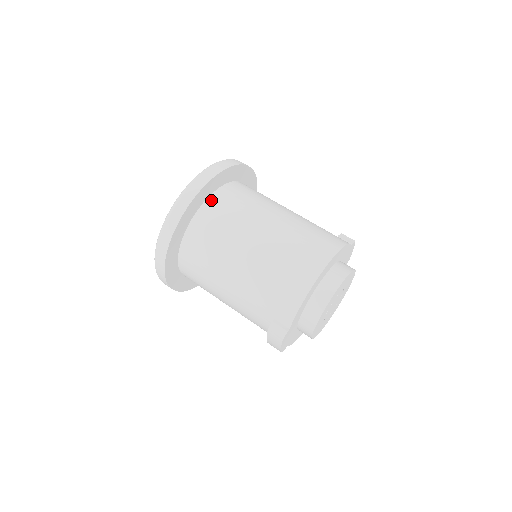
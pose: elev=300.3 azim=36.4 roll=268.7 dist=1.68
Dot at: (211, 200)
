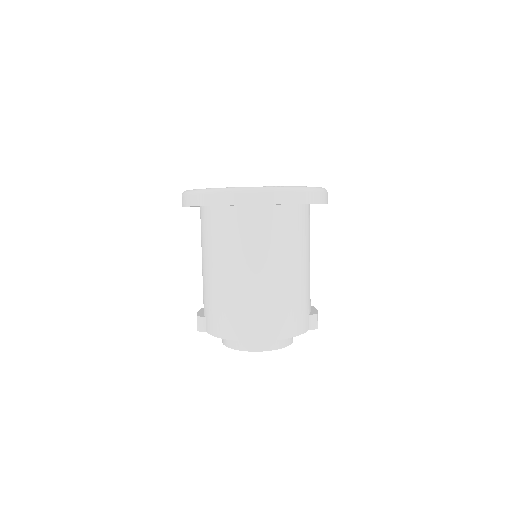
Dot at: (252, 210)
